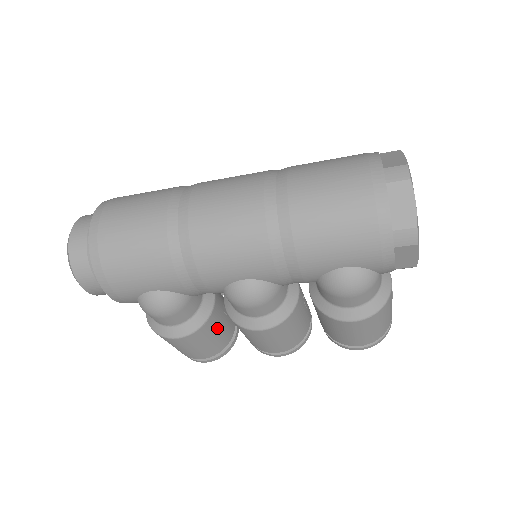
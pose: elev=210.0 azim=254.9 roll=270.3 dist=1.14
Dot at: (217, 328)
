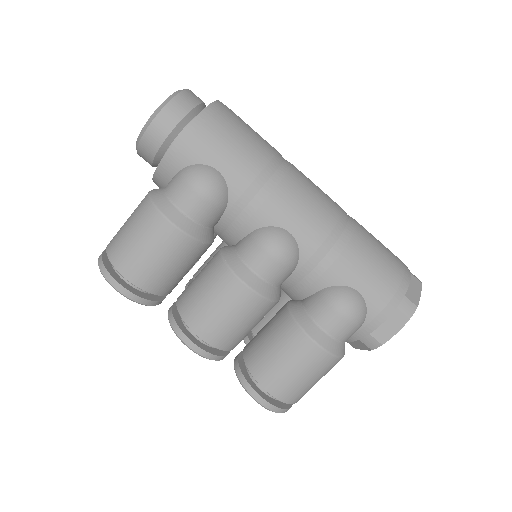
Dot at: (187, 264)
